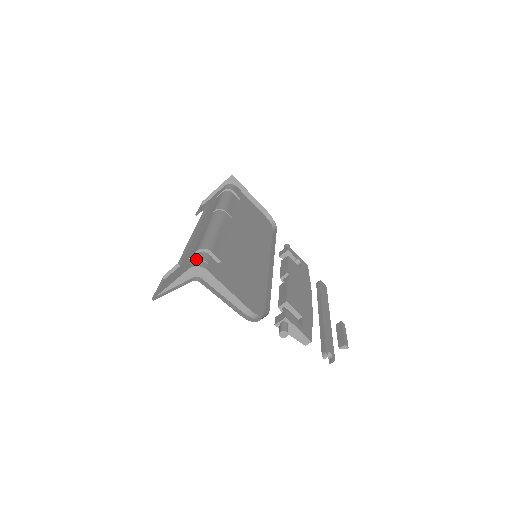
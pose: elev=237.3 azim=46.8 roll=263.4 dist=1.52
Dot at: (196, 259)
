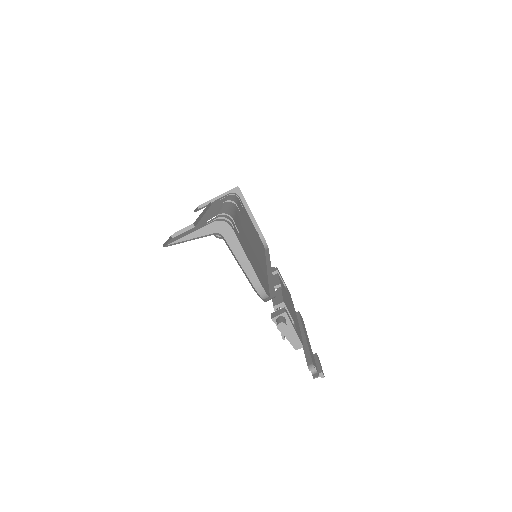
Dot at: (221, 216)
